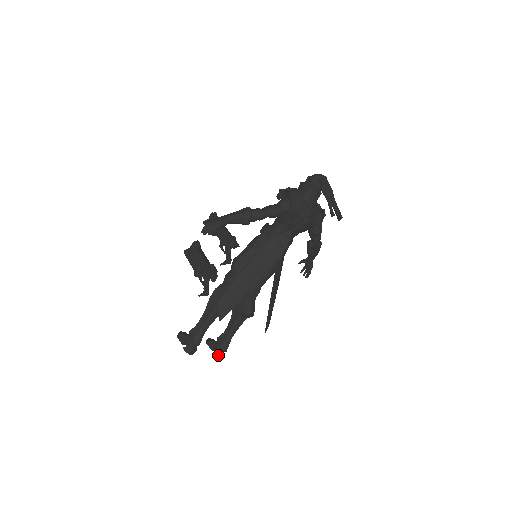
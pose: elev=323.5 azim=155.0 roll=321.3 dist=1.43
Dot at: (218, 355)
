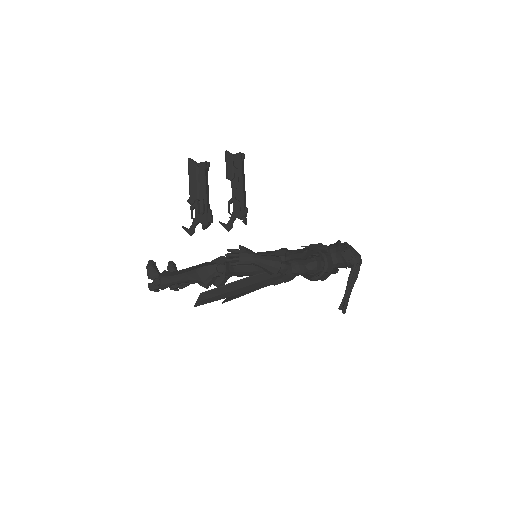
Dot at: (173, 288)
